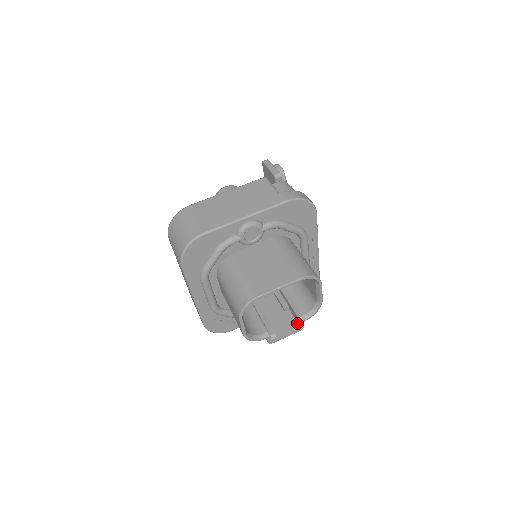
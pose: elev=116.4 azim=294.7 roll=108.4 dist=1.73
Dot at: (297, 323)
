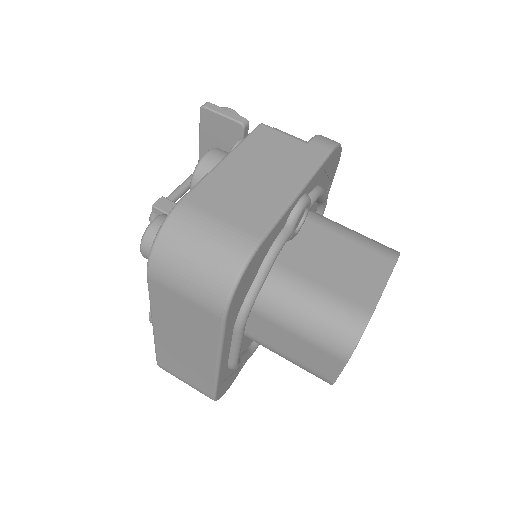
Dot at: occluded
